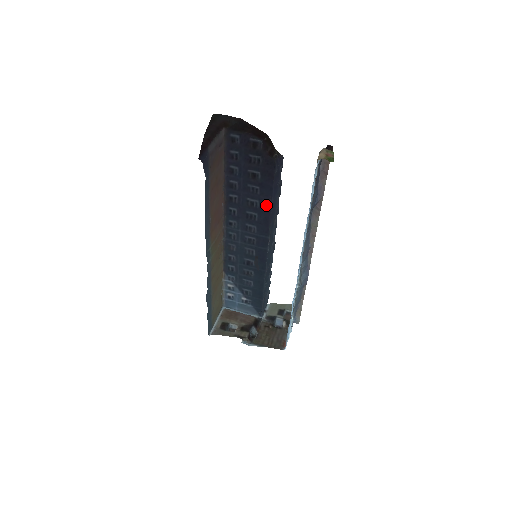
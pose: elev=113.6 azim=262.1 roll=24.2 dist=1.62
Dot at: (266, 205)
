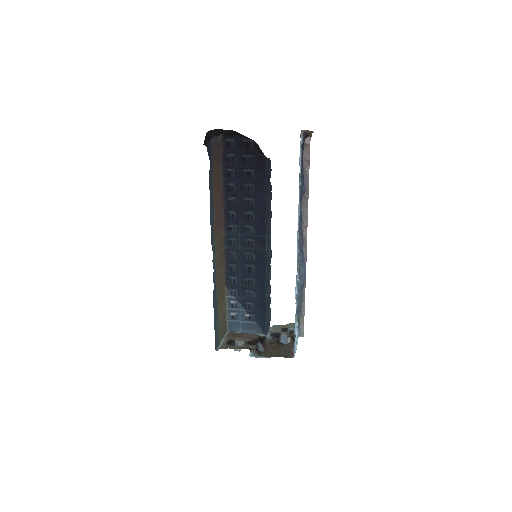
Dot at: (261, 202)
